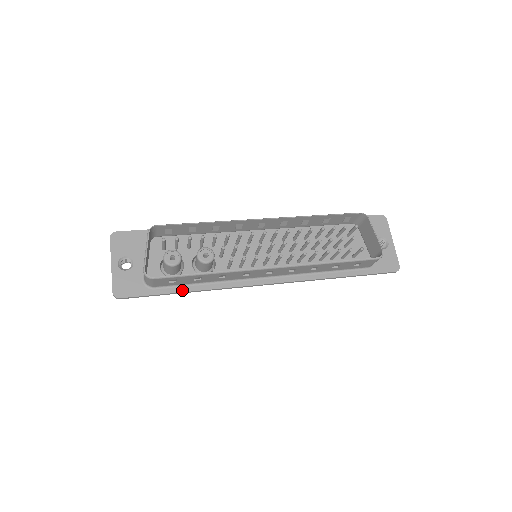
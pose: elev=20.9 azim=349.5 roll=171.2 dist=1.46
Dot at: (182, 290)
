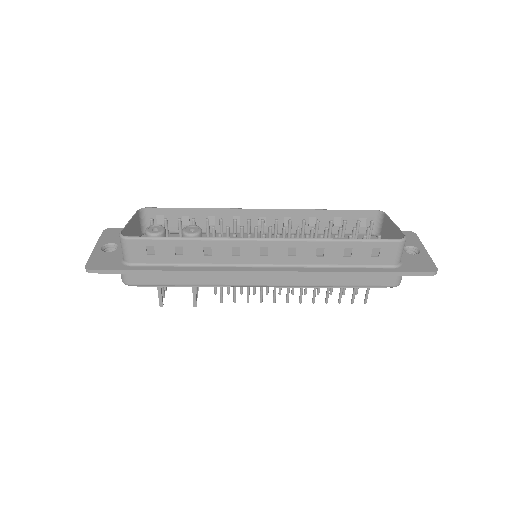
Dot at: (161, 269)
